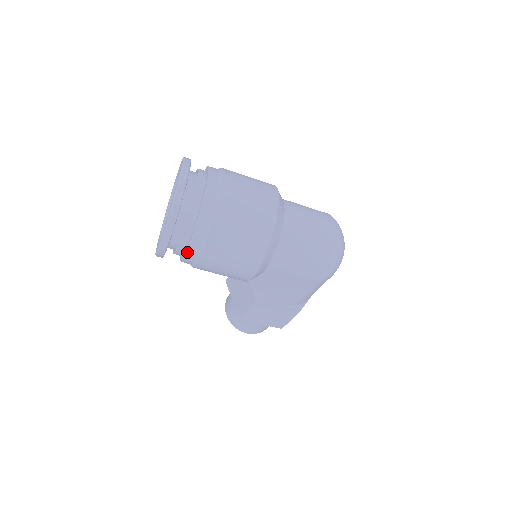
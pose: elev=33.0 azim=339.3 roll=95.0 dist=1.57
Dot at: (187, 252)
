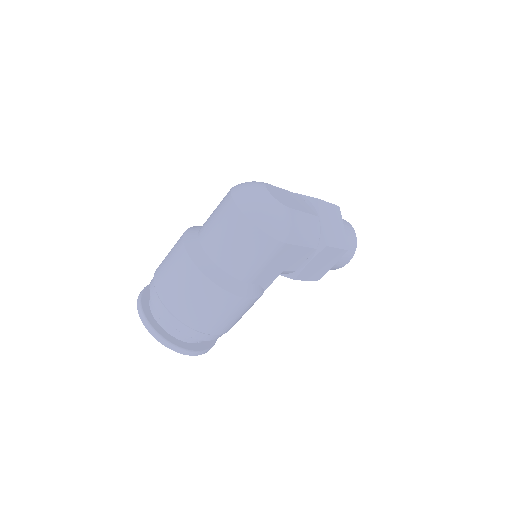
Dot at: (208, 340)
